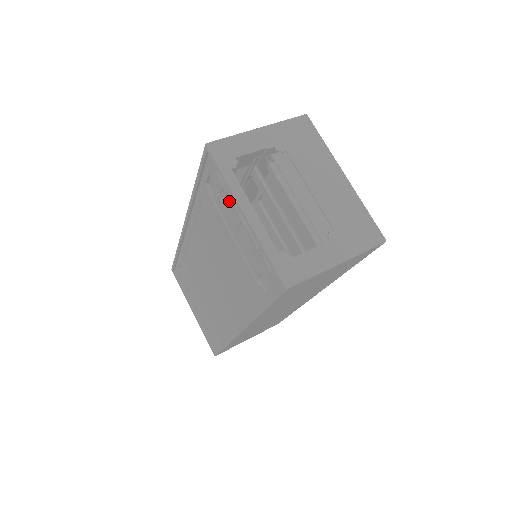
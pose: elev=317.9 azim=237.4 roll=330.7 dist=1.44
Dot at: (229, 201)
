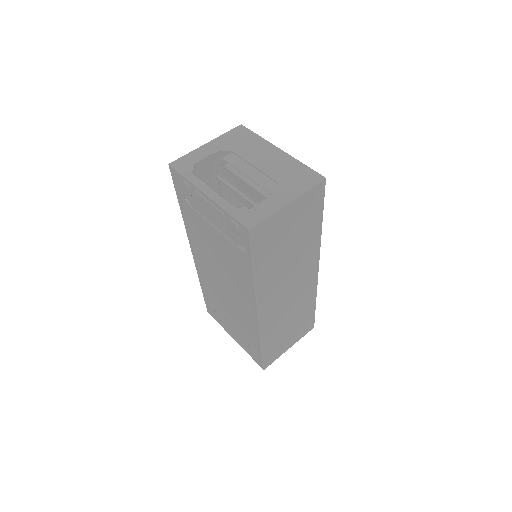
Dot at: (198, 197)
